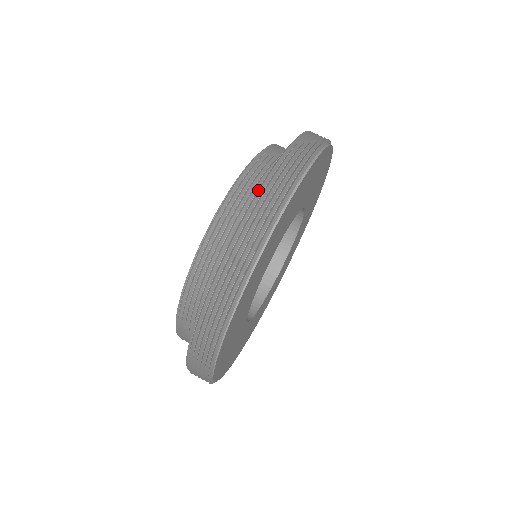
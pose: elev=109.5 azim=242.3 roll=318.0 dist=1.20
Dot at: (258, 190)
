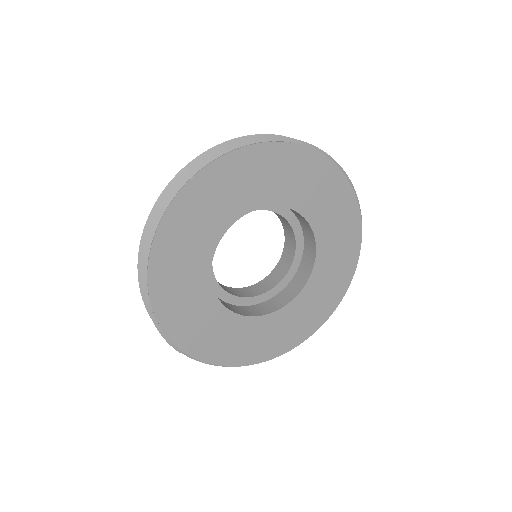
Dot at: occluded
